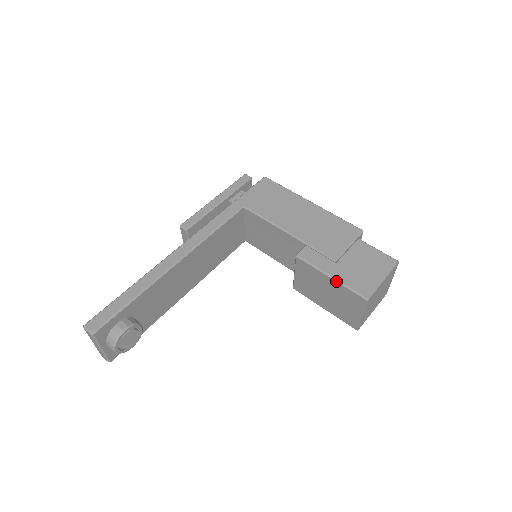
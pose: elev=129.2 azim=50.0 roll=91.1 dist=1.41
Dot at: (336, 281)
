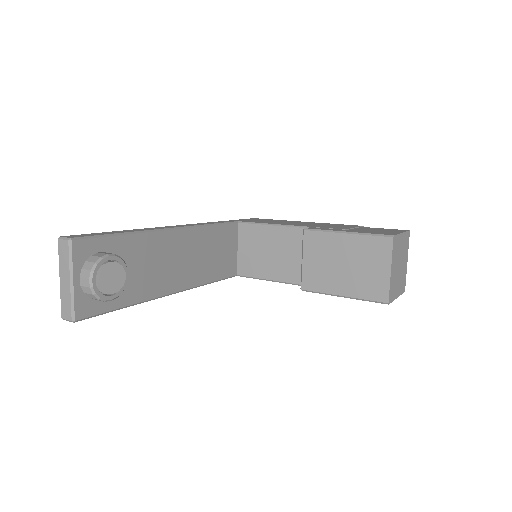
Dot at: (353, 234)
